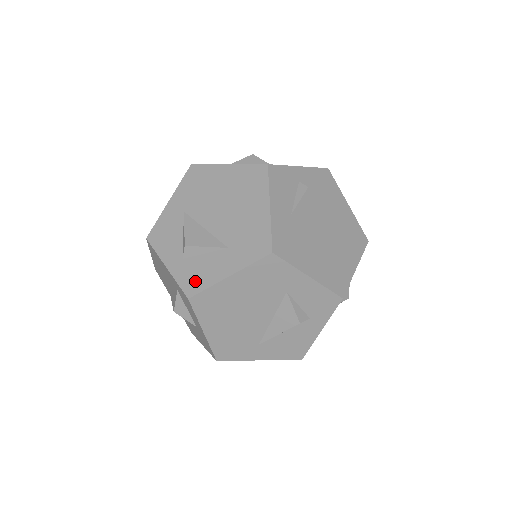
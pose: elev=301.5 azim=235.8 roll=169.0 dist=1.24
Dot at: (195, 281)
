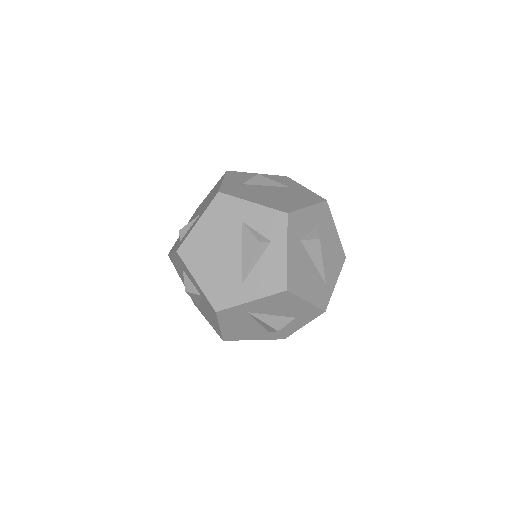
Dot at: (182, 241)
